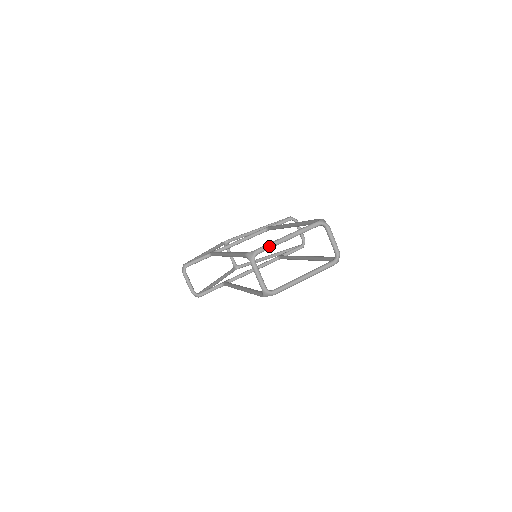
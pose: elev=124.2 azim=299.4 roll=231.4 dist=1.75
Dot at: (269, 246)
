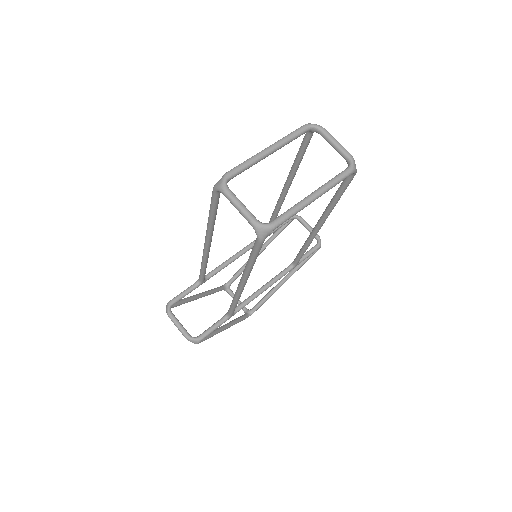
Dot at: (243, 164)
